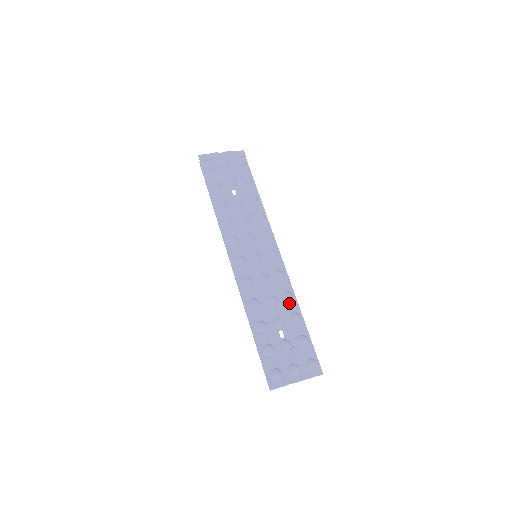
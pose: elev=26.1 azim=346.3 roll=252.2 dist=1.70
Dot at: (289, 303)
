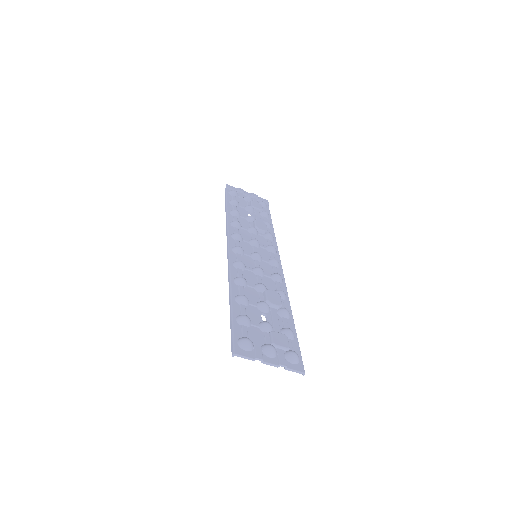
Dot at: occluded
